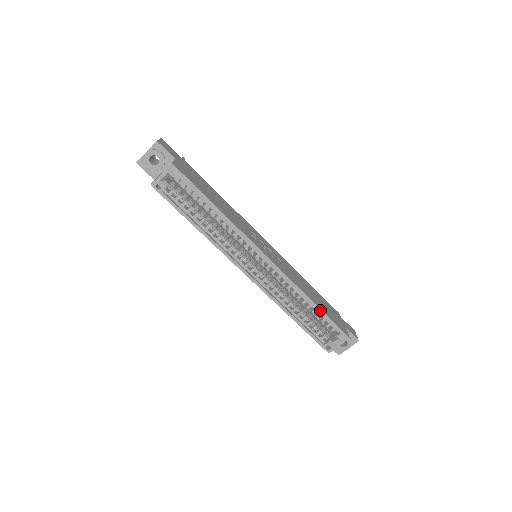
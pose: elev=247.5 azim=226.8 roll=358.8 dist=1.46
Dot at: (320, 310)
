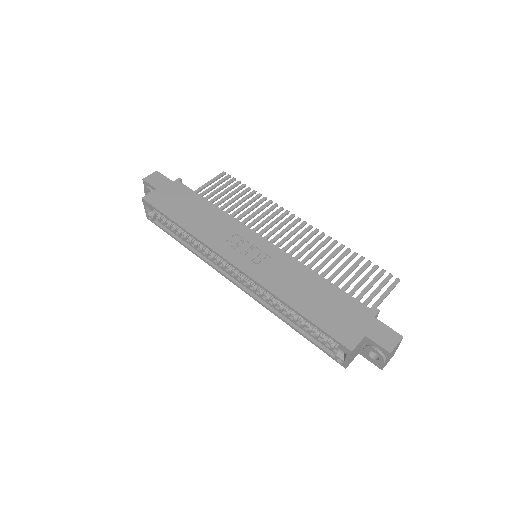
Dot at: (302, 316)
